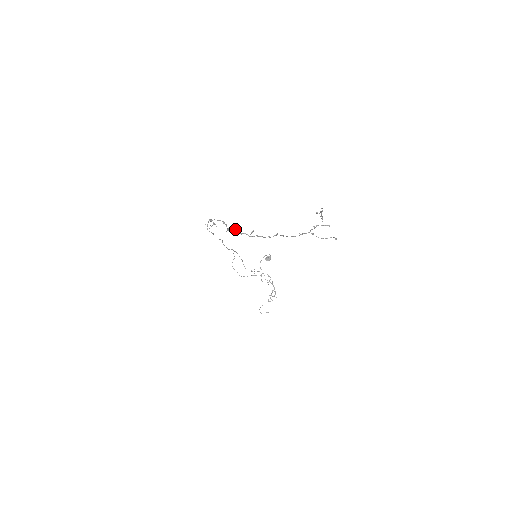
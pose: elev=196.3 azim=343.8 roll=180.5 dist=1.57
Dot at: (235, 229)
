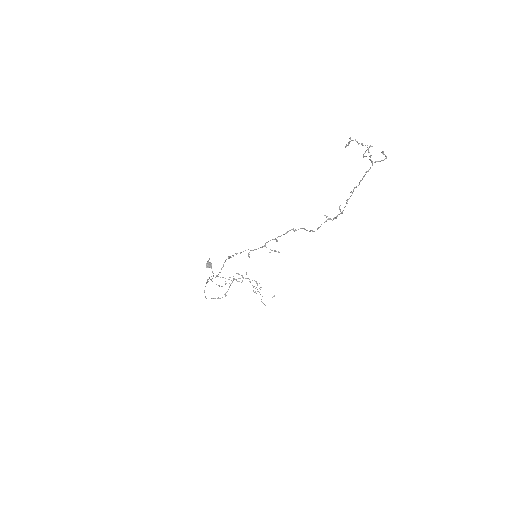
Dot at: occluded
